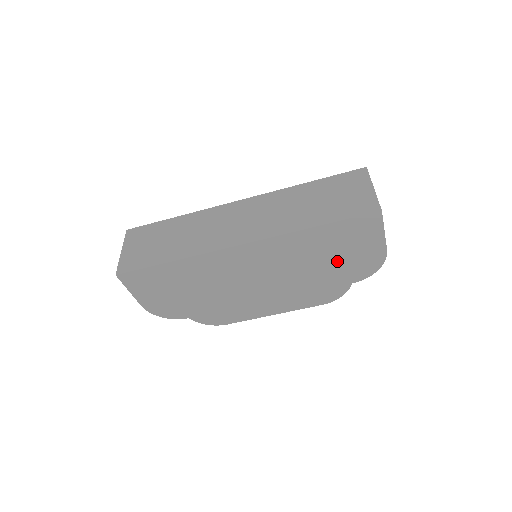
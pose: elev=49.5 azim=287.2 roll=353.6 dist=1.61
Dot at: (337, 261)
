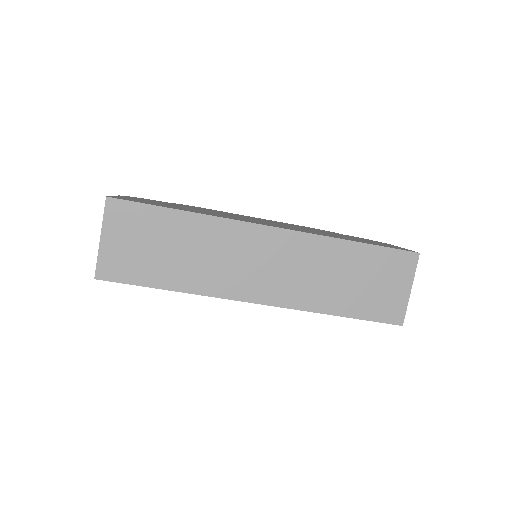
Dot at: occluded
